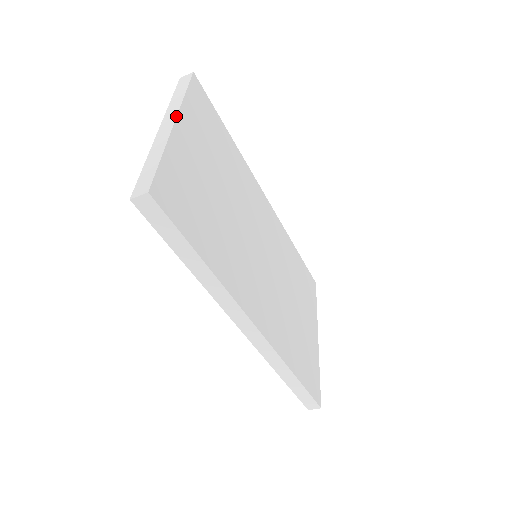
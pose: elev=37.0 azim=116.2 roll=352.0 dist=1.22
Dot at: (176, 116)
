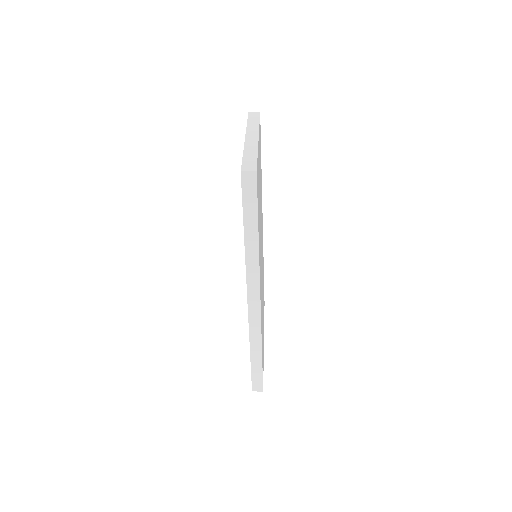
Dot at: (258, 134)
